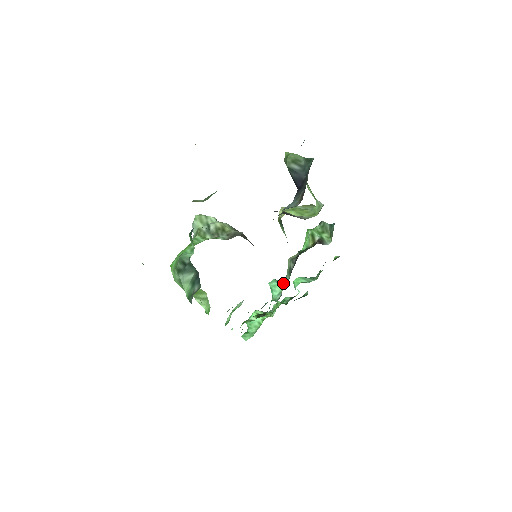
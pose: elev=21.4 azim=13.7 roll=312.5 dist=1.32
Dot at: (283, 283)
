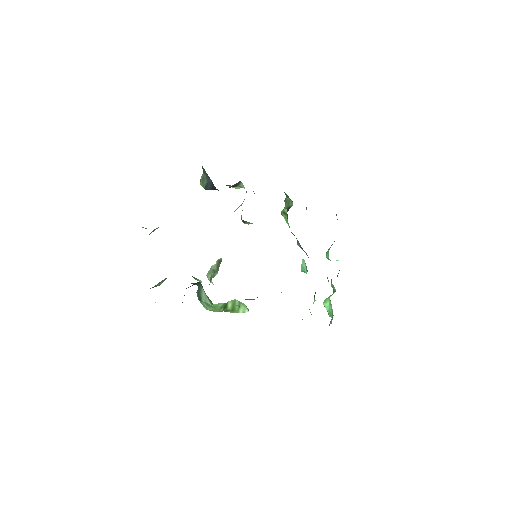
Dot at: (302, 259)
